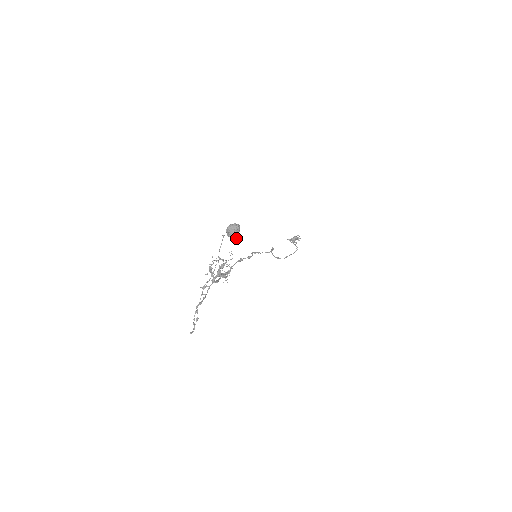
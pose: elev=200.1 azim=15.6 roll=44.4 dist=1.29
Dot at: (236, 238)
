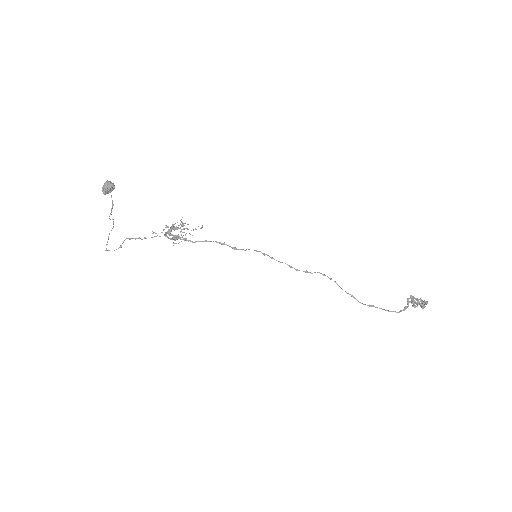
Dot at: (104, 194)
